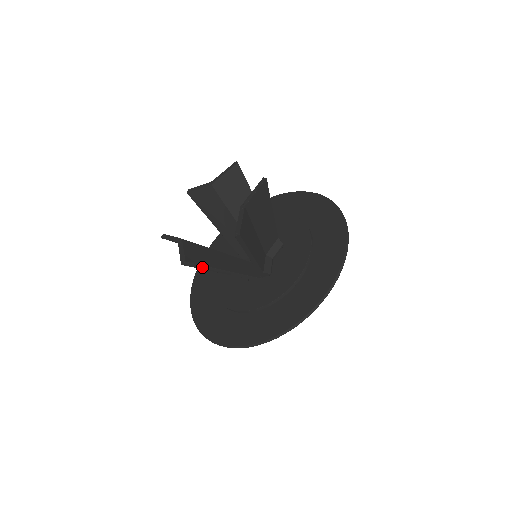
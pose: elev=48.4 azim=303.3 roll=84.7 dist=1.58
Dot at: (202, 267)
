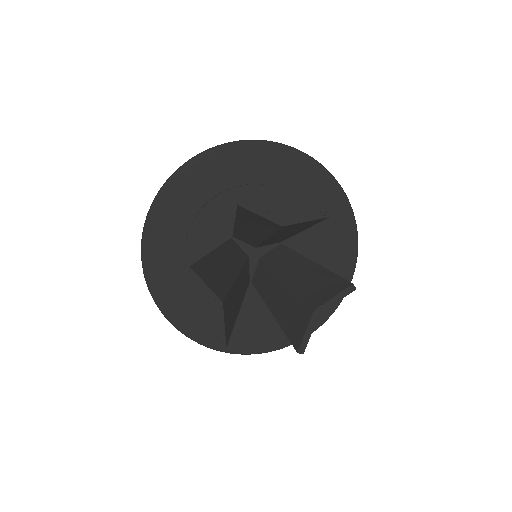
Dot at: occluded
